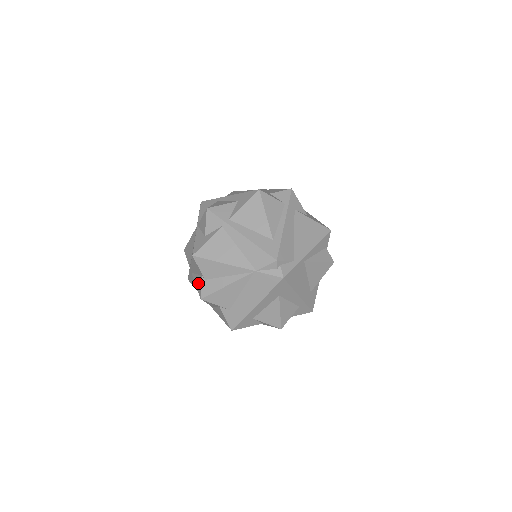
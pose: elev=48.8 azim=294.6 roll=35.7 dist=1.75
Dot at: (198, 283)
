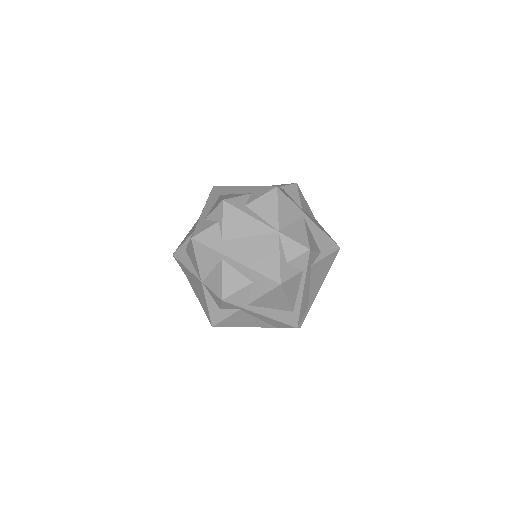
Dot at: occluded
